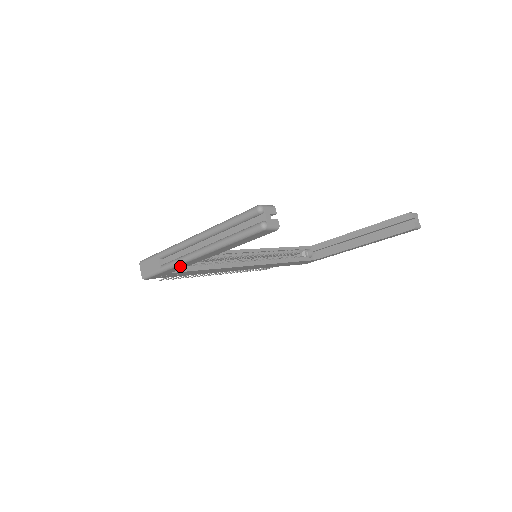
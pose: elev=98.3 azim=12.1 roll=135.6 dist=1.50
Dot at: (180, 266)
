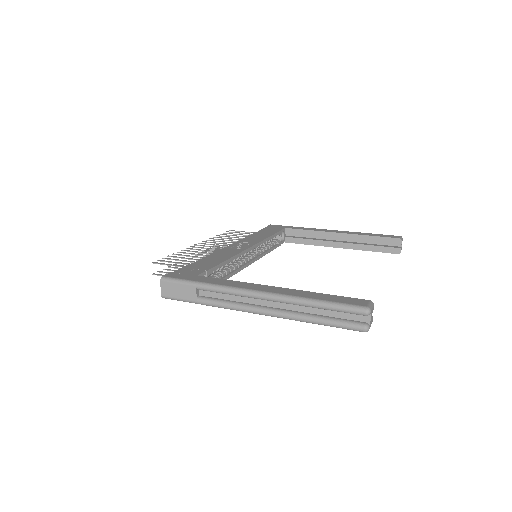
Dot at: occluded
